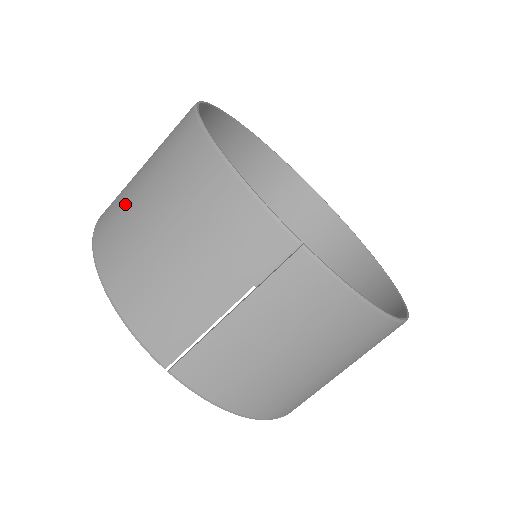
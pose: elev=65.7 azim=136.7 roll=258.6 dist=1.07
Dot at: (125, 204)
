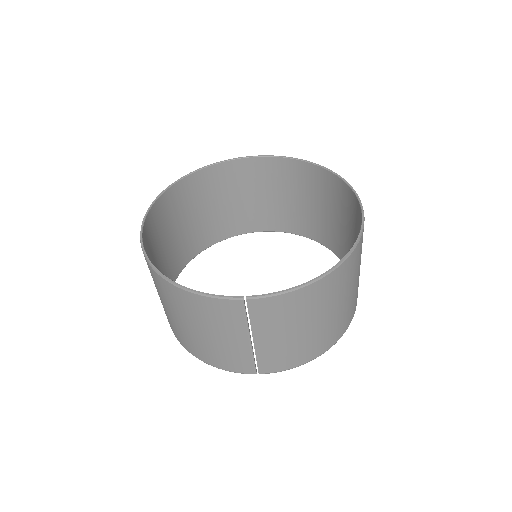
Dot at: (166, 314)
